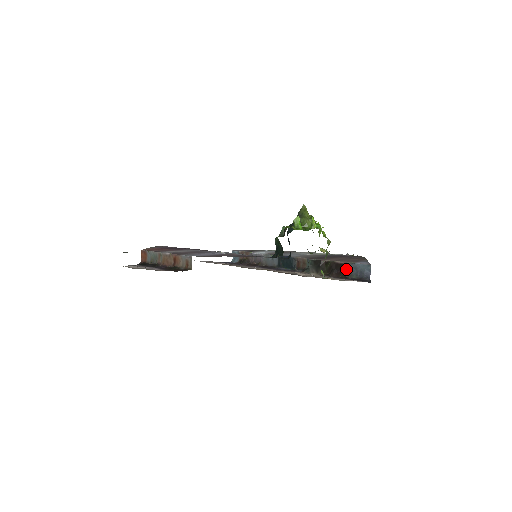
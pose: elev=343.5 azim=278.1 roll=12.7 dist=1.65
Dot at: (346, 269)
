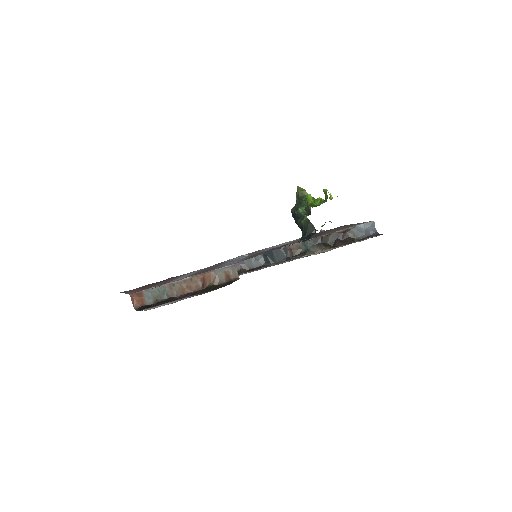
Dot at: (350, 234)
